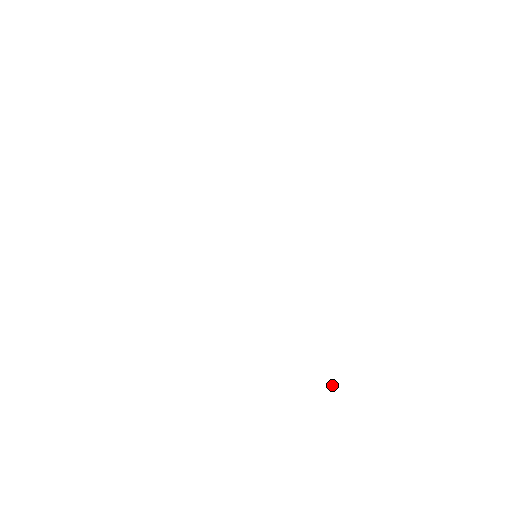
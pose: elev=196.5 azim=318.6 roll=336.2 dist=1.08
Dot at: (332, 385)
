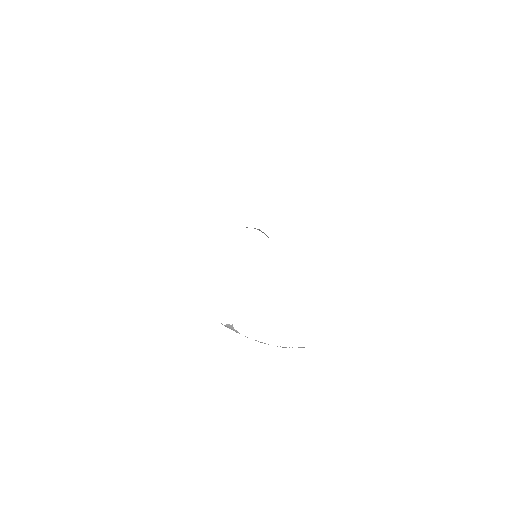
Dot at: (228, 325)
